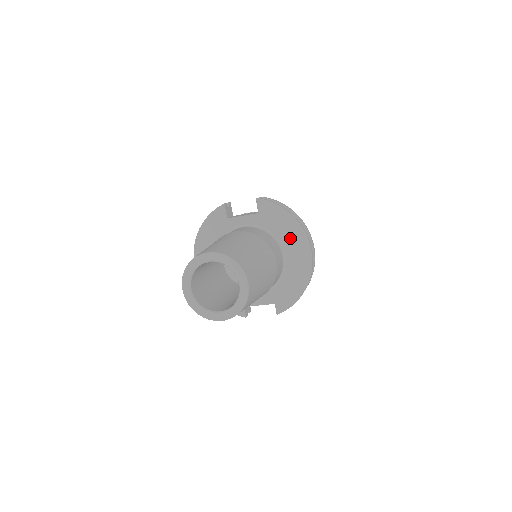
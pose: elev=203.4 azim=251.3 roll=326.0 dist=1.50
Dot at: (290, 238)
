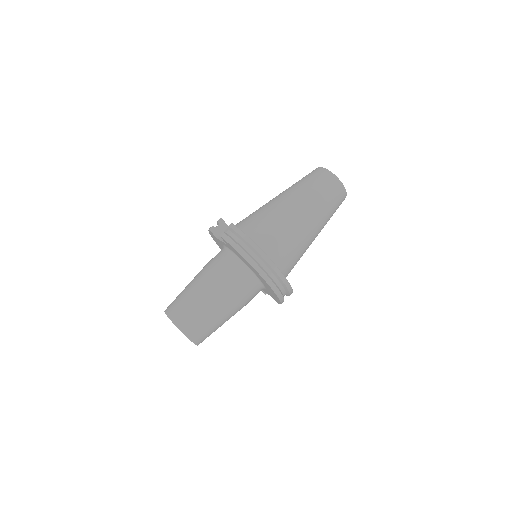
Dot at: (251, 268)
